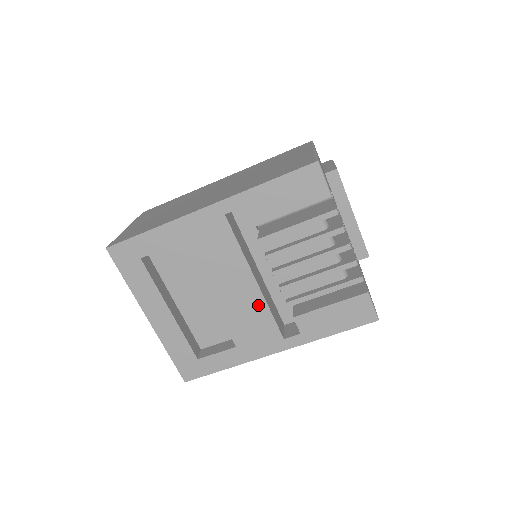
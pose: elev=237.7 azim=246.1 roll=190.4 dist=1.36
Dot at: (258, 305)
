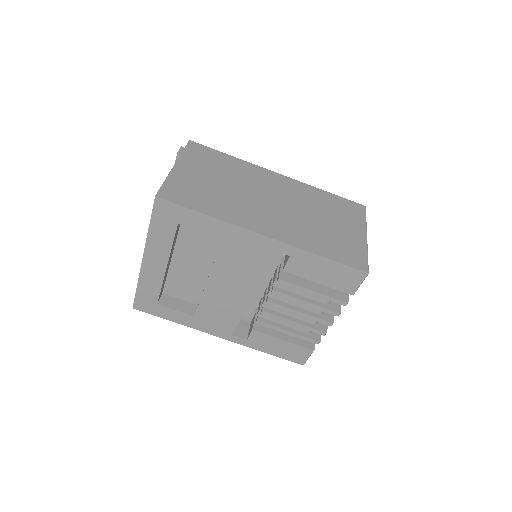
Dot at: (236, 308)
